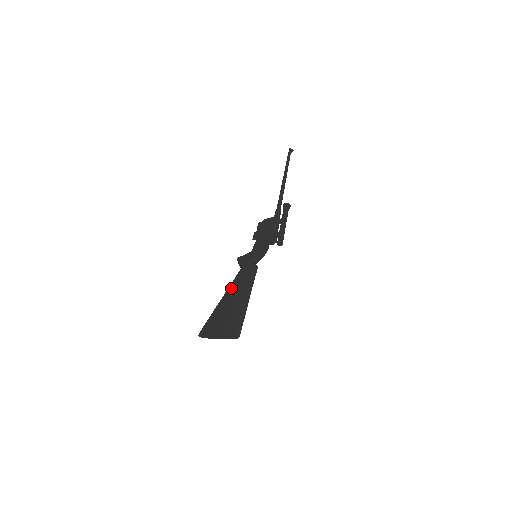
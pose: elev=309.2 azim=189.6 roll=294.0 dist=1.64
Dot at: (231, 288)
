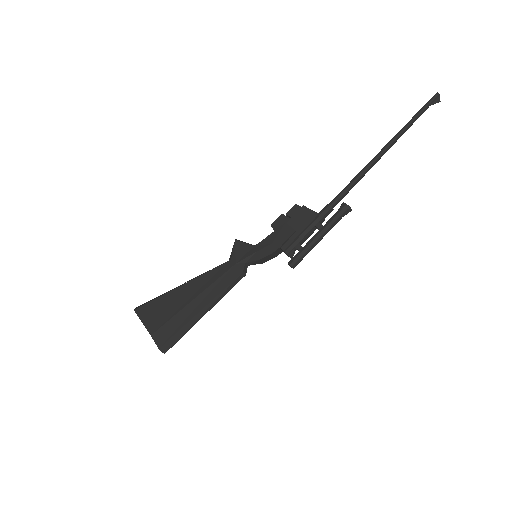
Dot at: (198, 281)
